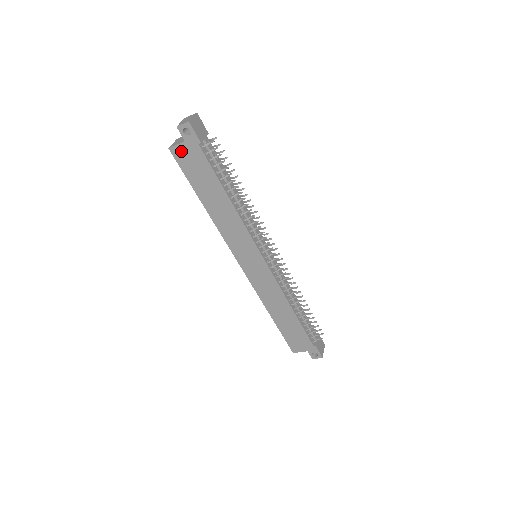
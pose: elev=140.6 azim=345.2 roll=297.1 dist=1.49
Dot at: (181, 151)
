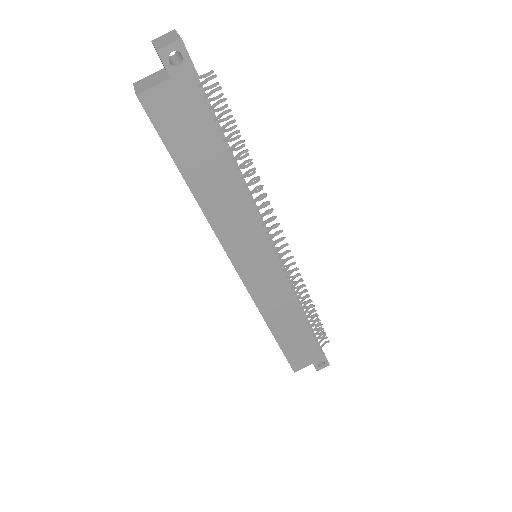
Dot at: (161, 98)
